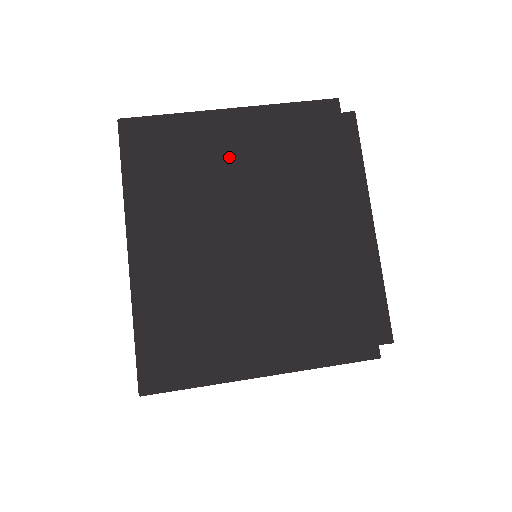
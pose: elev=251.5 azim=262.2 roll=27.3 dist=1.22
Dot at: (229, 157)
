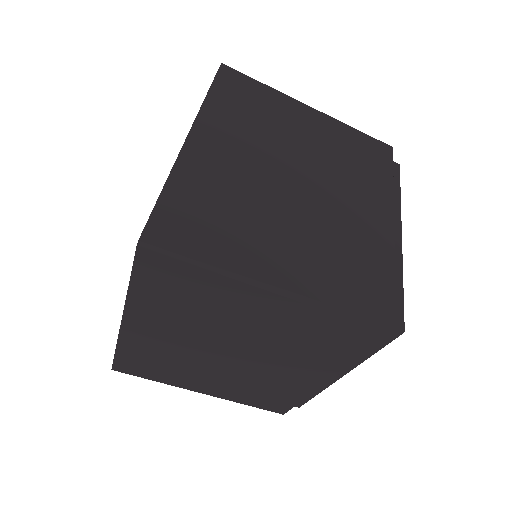
Dot at: (249, 318)
